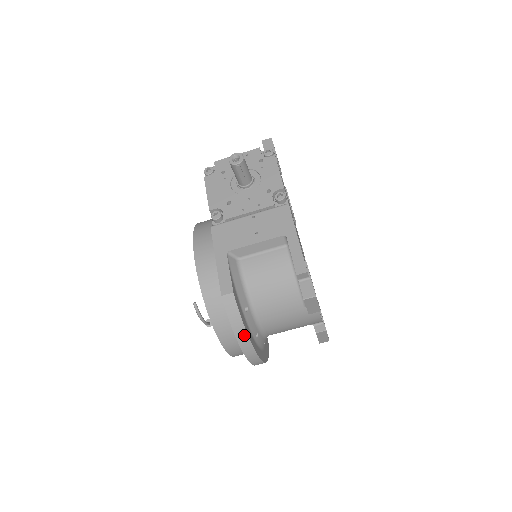
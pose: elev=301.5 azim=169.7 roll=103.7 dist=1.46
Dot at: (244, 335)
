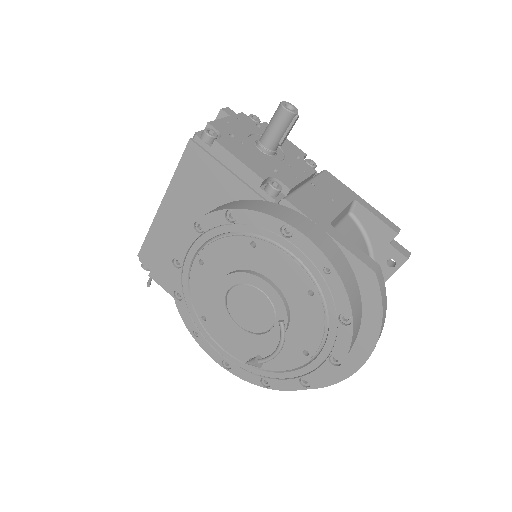
Dot at: (384, 322)
